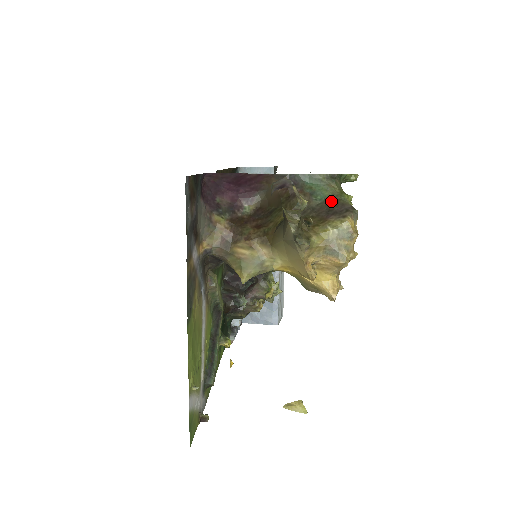
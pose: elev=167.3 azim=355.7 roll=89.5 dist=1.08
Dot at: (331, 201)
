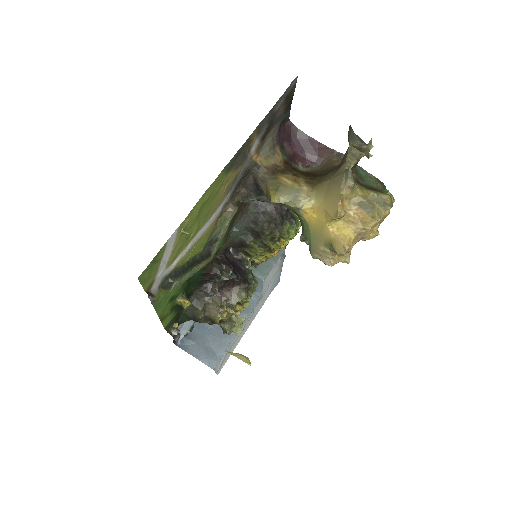
Dot at: (375, 188)
